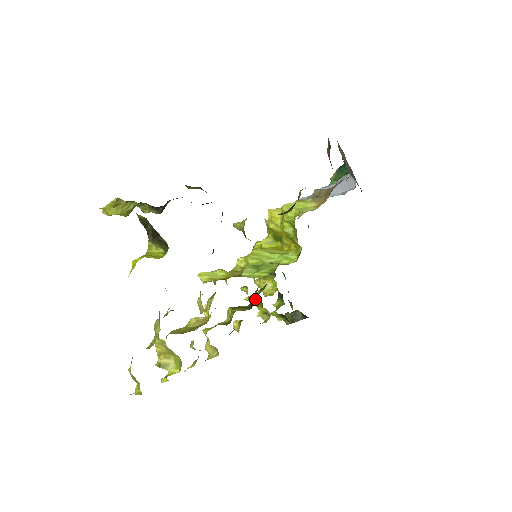
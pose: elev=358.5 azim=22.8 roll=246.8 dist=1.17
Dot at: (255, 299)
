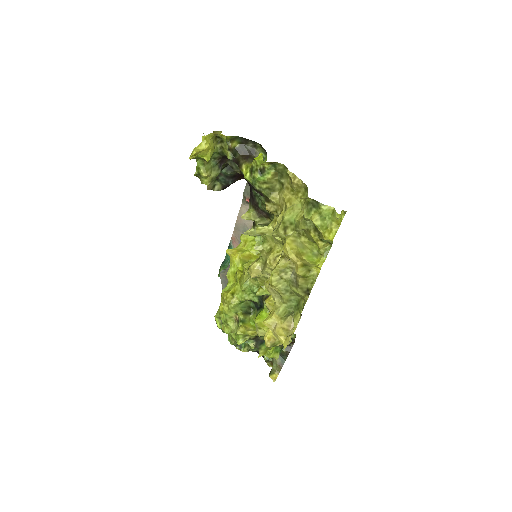
Dot at: (263, 315)
